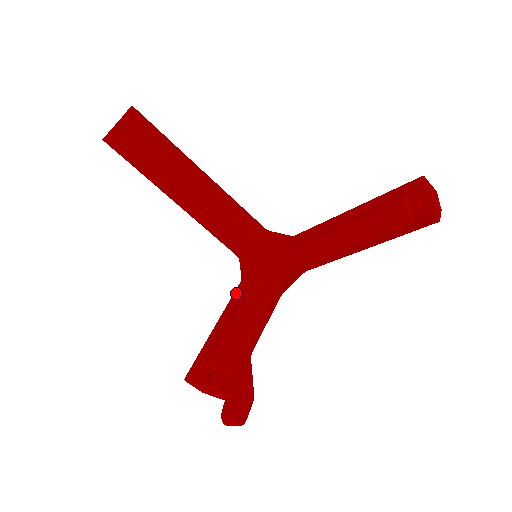
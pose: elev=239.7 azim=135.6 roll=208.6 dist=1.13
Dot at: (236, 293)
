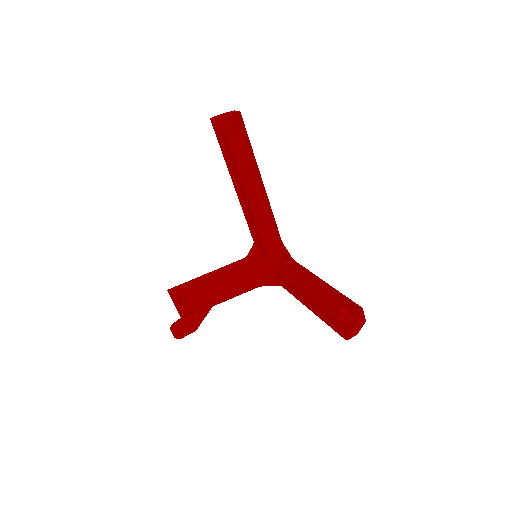
Dot at: (235, 263)
